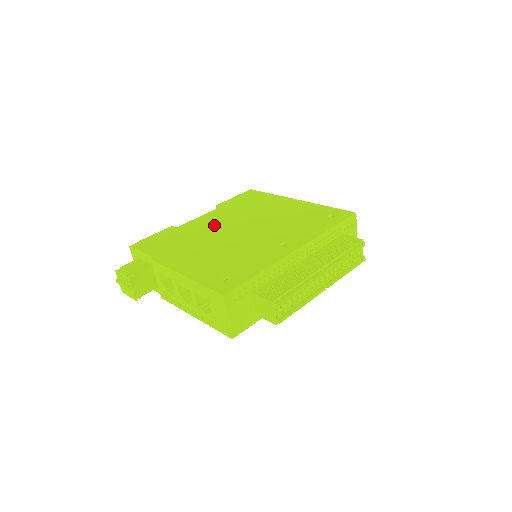
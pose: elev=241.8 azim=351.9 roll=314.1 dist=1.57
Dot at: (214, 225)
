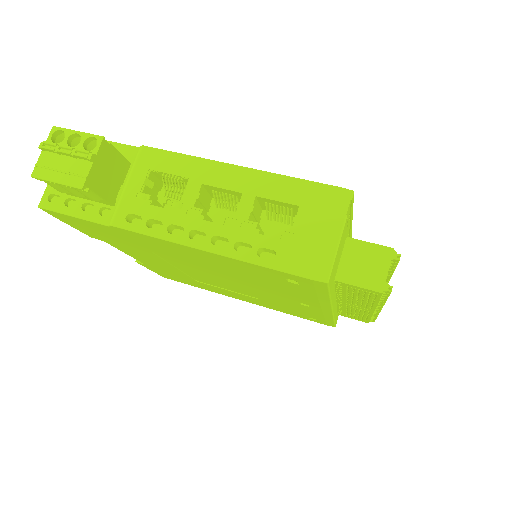
Dot at: occluded
